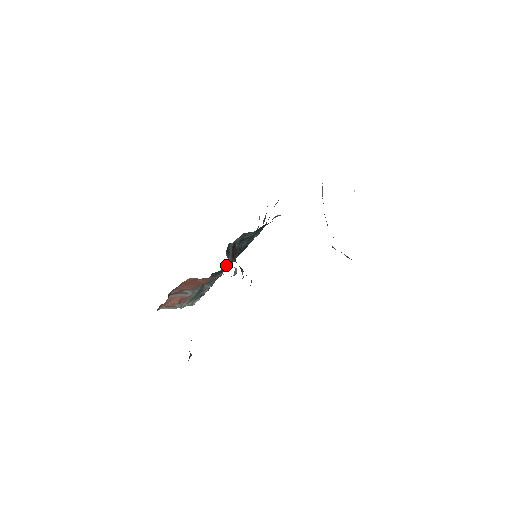
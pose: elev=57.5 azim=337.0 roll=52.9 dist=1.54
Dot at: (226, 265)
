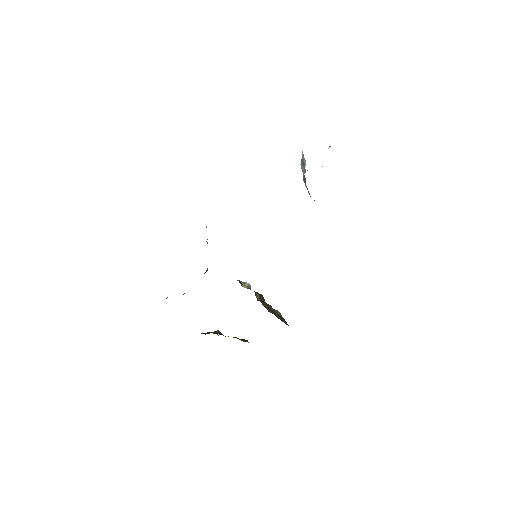
Dot at: occluded
